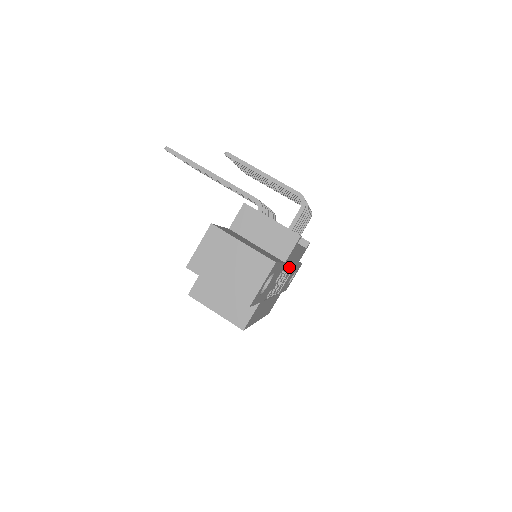
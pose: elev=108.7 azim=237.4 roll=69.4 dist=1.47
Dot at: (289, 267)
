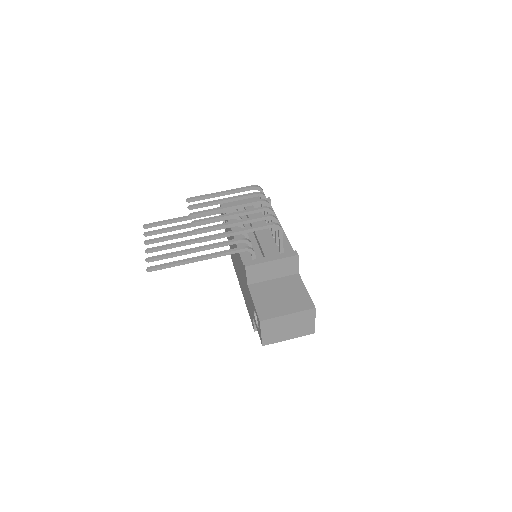
Dot at: occluded
